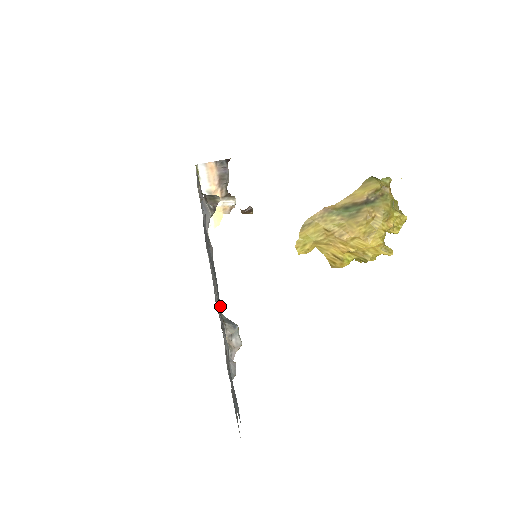
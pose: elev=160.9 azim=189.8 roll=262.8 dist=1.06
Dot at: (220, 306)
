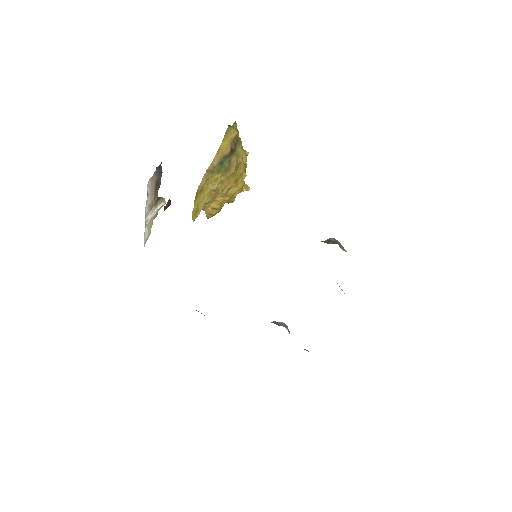
Dot at: occluded
